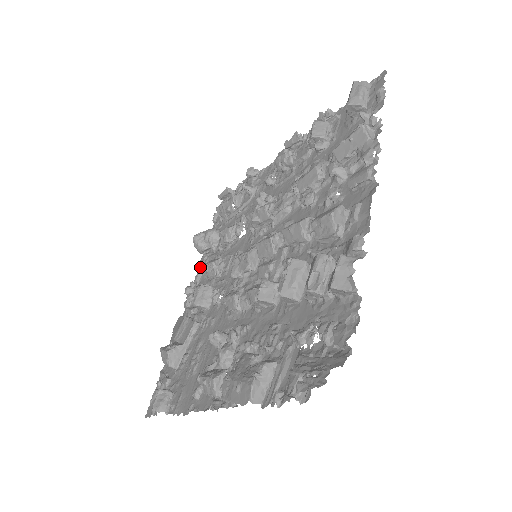
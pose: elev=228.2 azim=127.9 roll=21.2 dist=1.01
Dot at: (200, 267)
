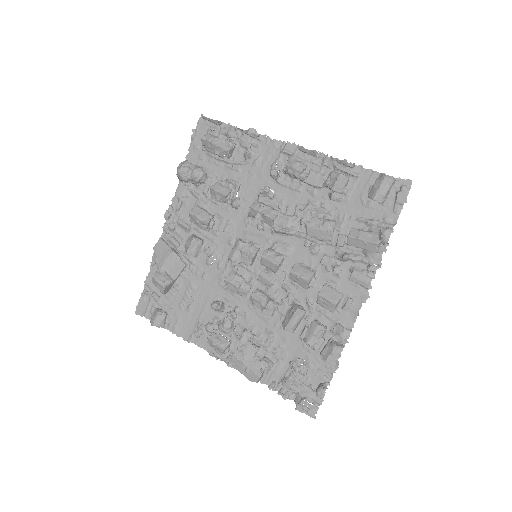
Dot at: (189, 213)
